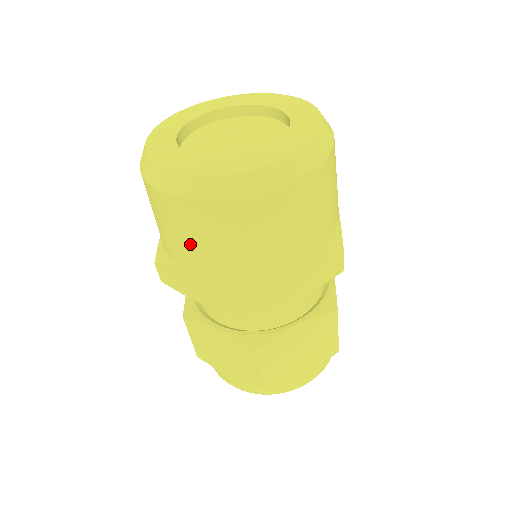
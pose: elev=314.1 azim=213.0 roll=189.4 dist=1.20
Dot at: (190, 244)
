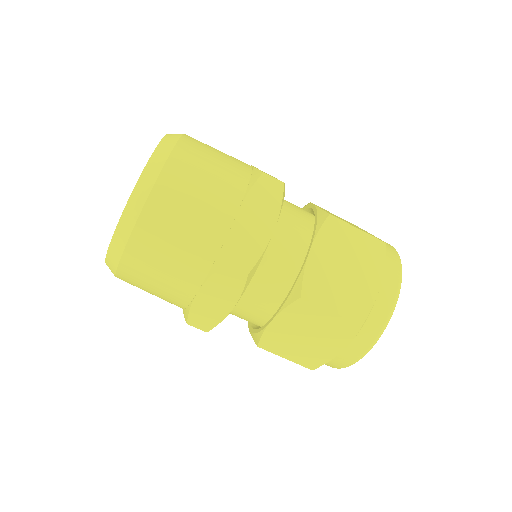
Dot at: (206, 192)
